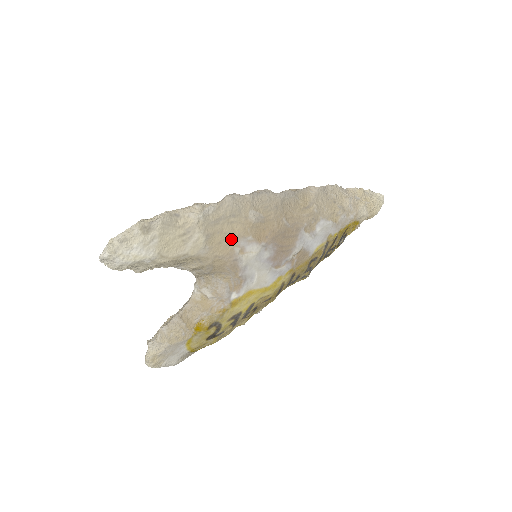
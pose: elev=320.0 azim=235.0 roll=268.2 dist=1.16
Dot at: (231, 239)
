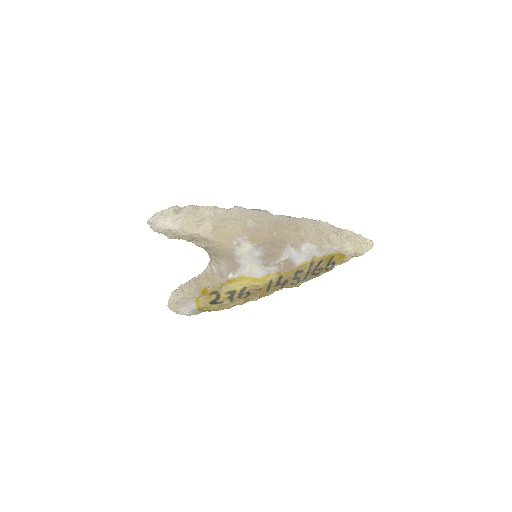
Dot at: (231, 234)
